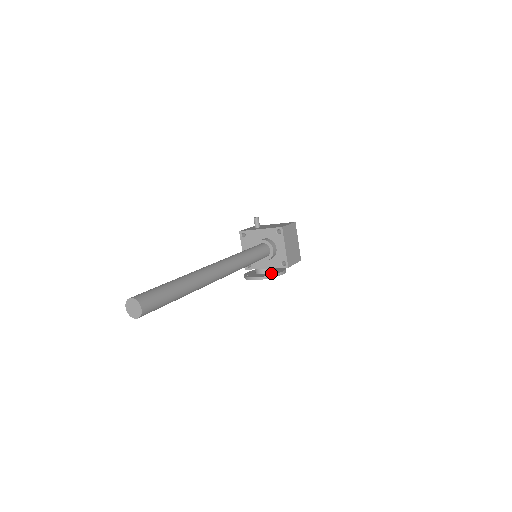
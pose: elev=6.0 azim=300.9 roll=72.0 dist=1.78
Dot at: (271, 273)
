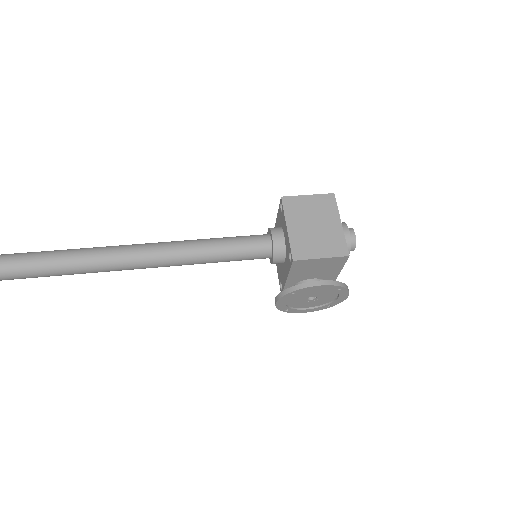
Dot at: occluded
